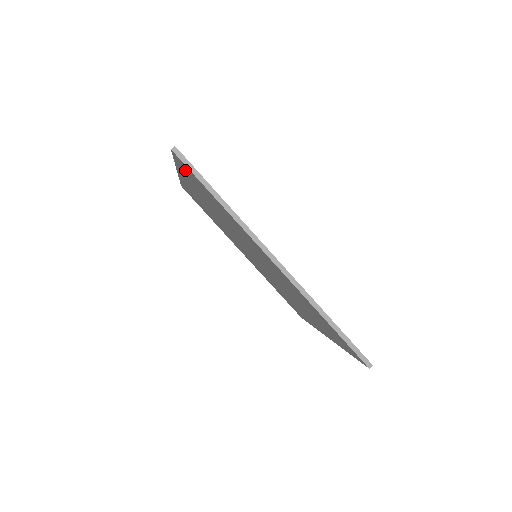
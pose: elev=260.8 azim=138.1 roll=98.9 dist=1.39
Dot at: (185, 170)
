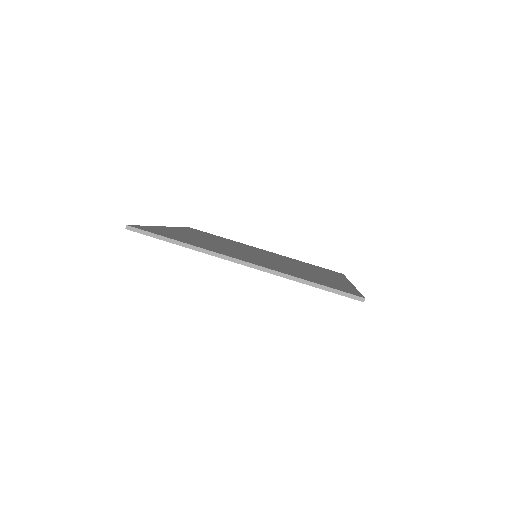
Dot at: occluded
